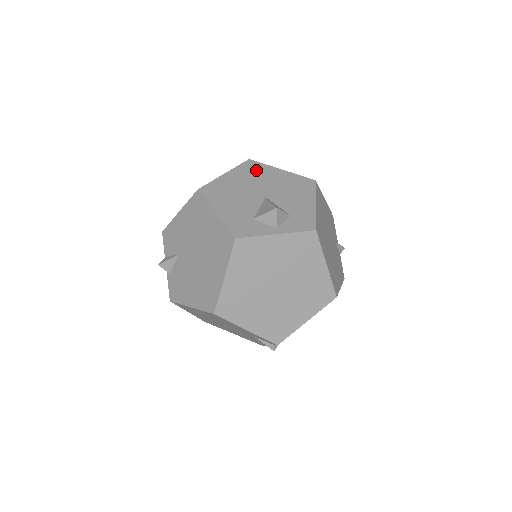
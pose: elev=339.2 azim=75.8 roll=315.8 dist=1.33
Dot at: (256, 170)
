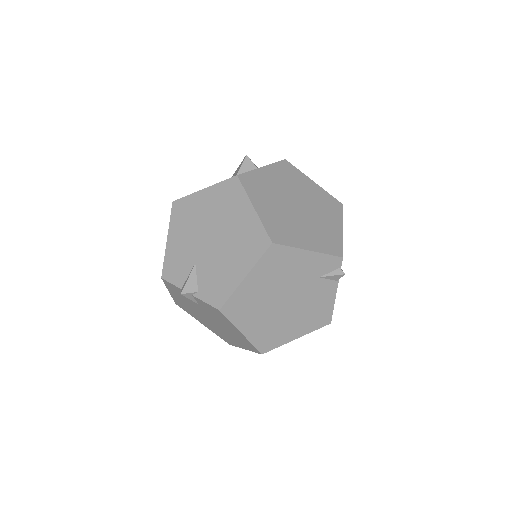
Dot at: occluded
